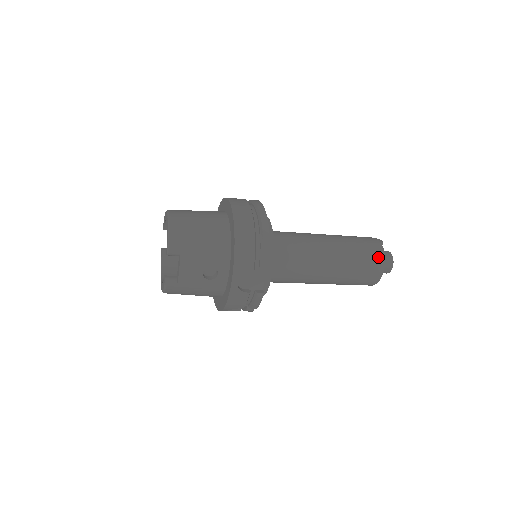
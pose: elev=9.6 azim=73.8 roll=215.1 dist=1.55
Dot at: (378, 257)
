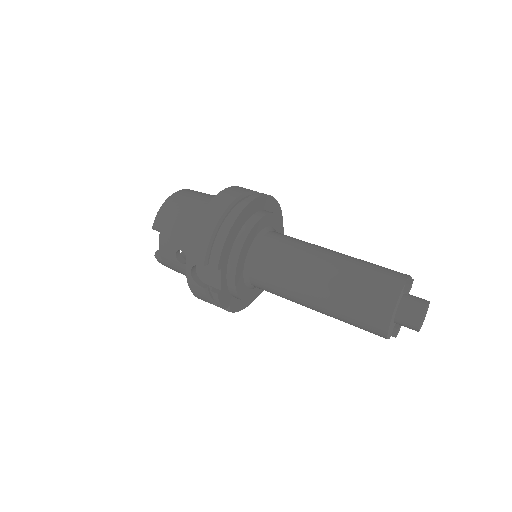
Dot at: (385, 302)
